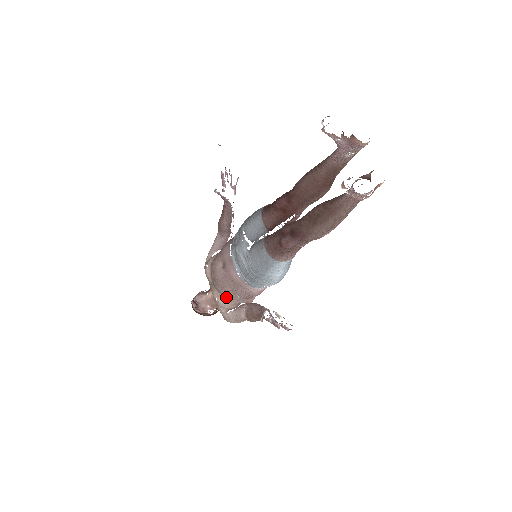
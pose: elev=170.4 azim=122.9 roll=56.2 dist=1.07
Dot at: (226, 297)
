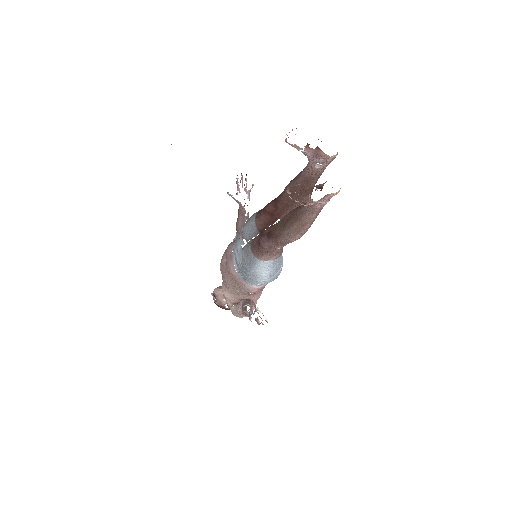
Dot at: (230, 291)
